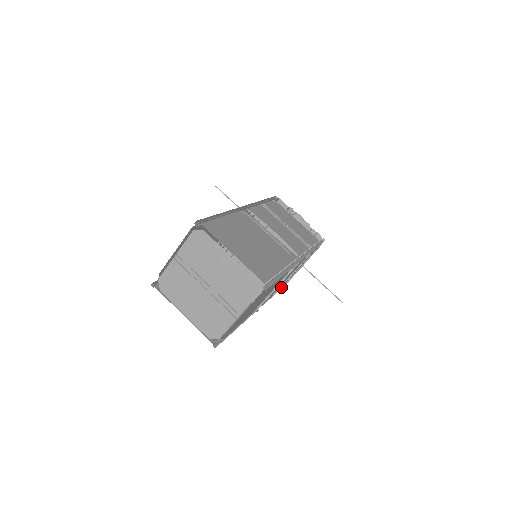
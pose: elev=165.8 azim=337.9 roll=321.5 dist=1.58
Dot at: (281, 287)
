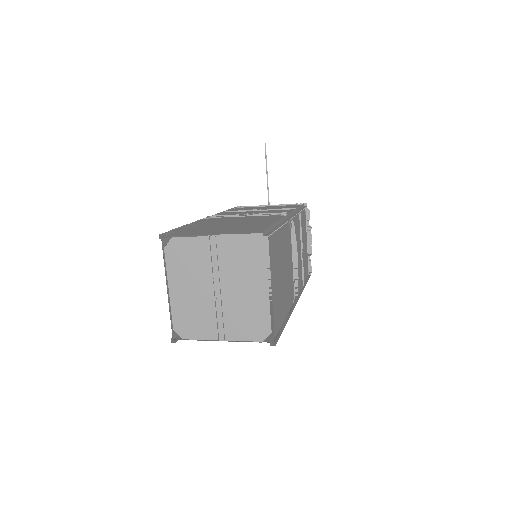
Dot at: occluded
